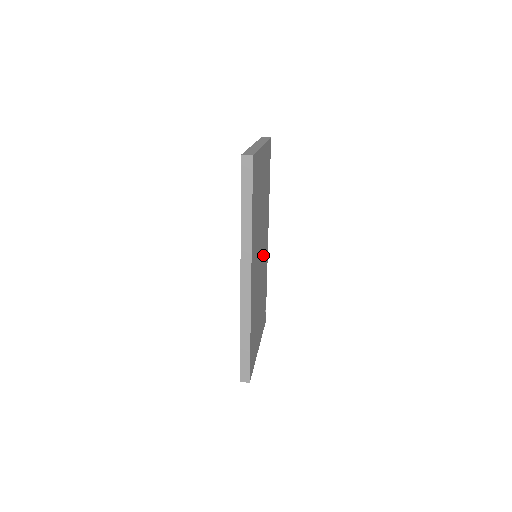
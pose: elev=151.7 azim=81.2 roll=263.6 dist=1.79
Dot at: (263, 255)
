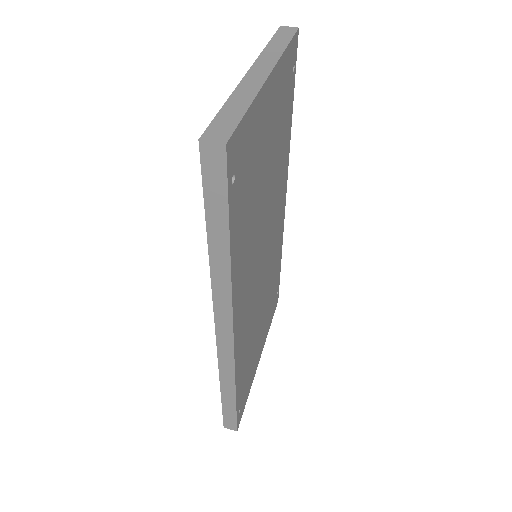
Dot at: (271, 242)
